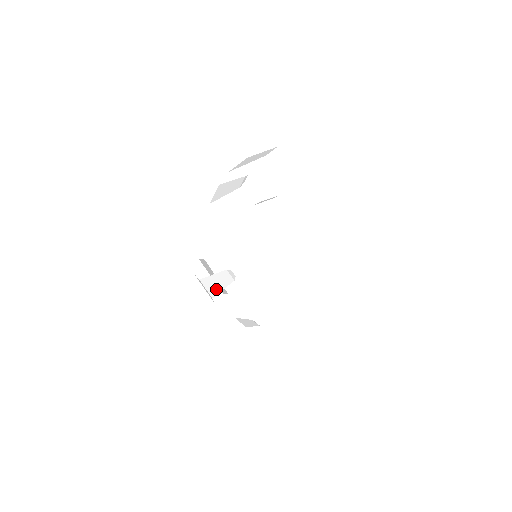
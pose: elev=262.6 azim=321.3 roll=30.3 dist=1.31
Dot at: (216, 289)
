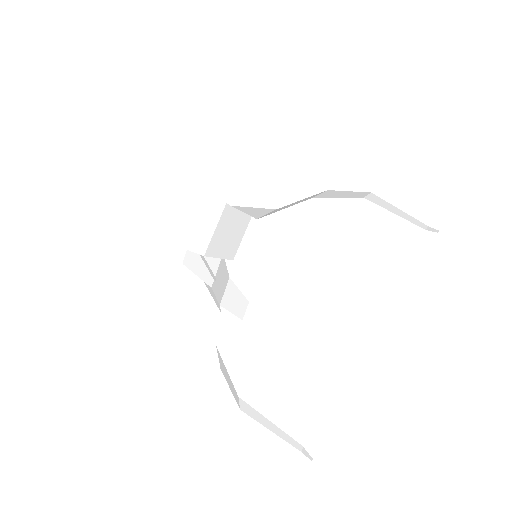
Dot at: (297, 267)
